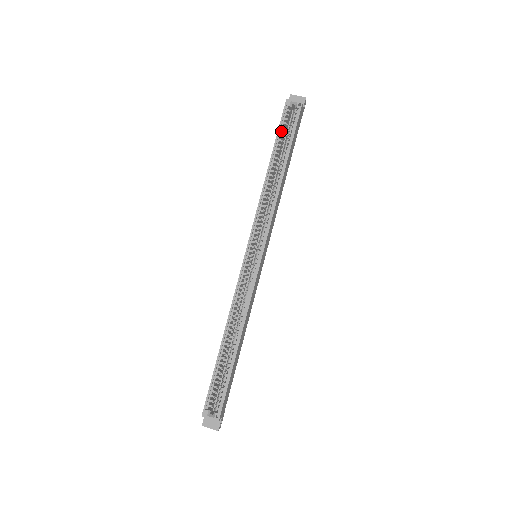
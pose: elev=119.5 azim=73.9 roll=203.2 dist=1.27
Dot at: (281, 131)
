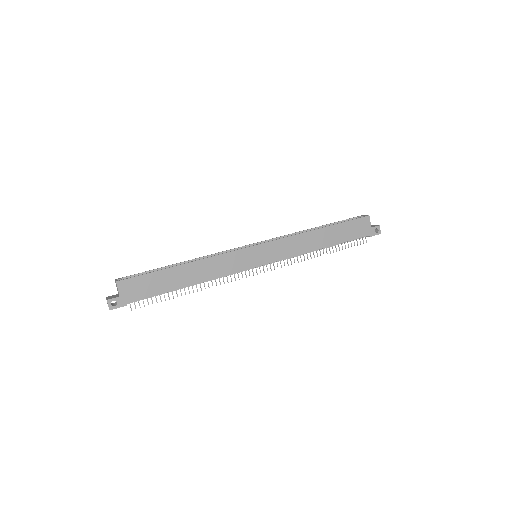
Dot at: occluded
